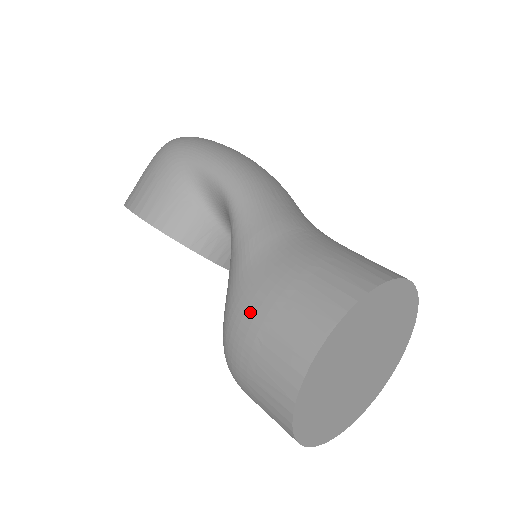
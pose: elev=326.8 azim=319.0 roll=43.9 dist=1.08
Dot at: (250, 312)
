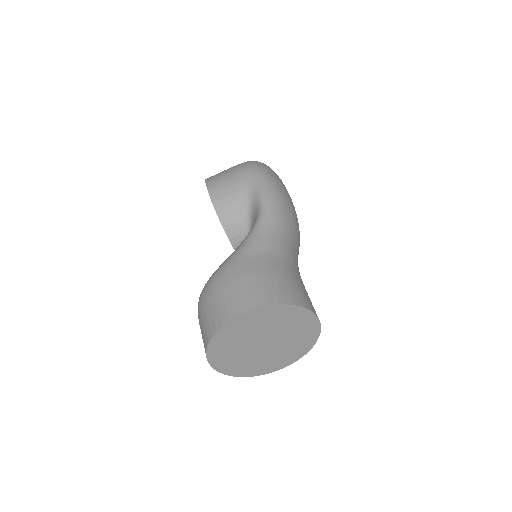
Dot at: (227, 277)
